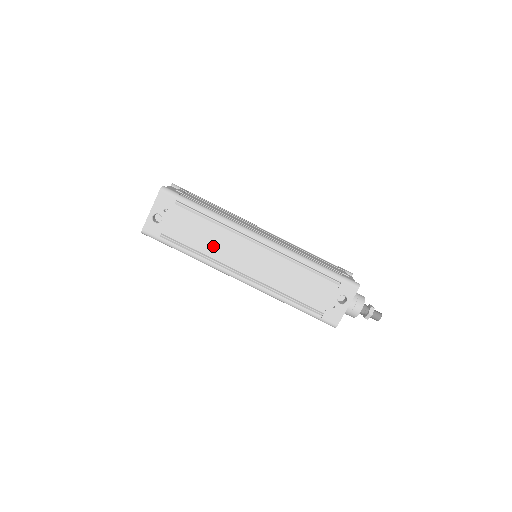
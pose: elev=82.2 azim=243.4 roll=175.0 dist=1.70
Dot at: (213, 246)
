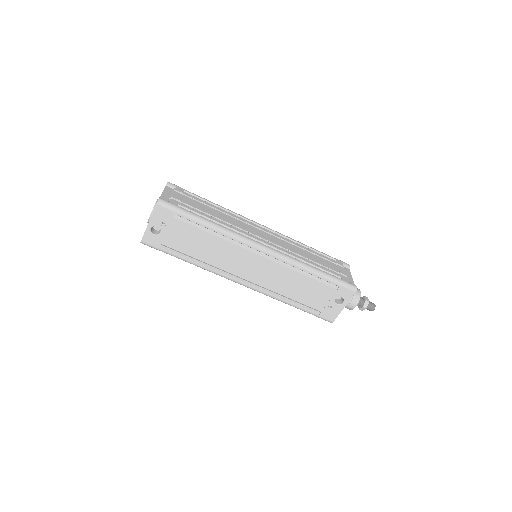
Dot at: (214, 255)
